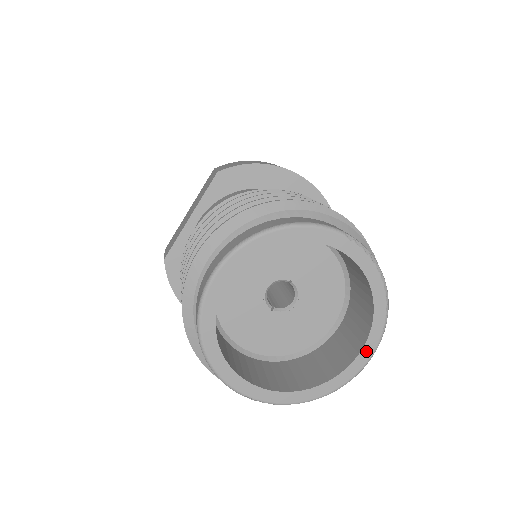
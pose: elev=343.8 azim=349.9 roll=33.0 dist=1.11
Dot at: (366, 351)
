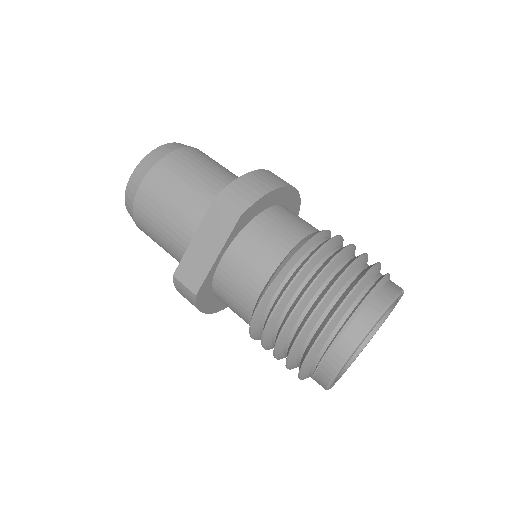
Dot at: occluded
